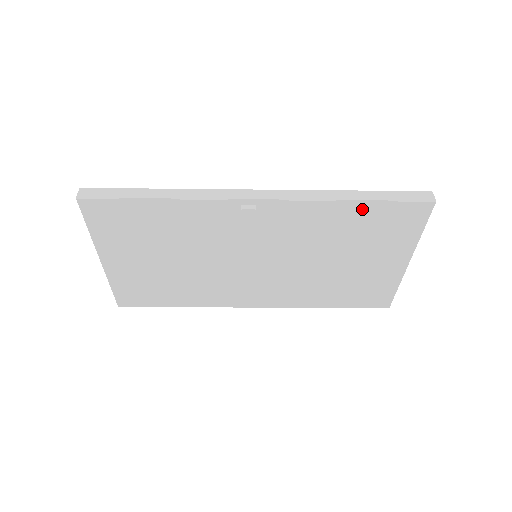
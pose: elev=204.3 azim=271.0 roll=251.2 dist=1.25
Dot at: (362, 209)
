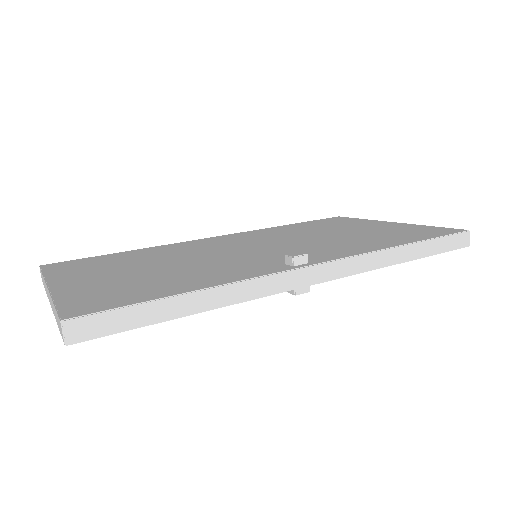
Dot at: occluded
